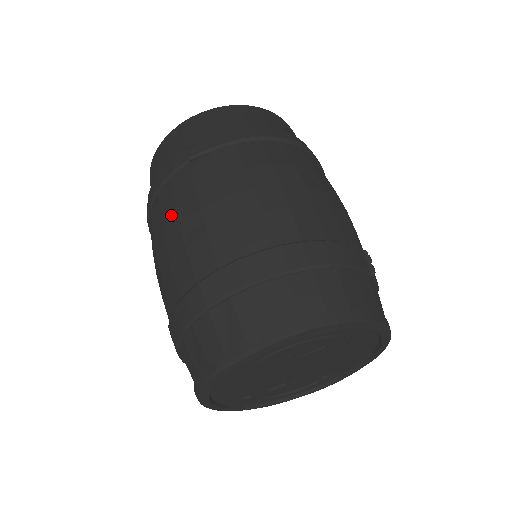
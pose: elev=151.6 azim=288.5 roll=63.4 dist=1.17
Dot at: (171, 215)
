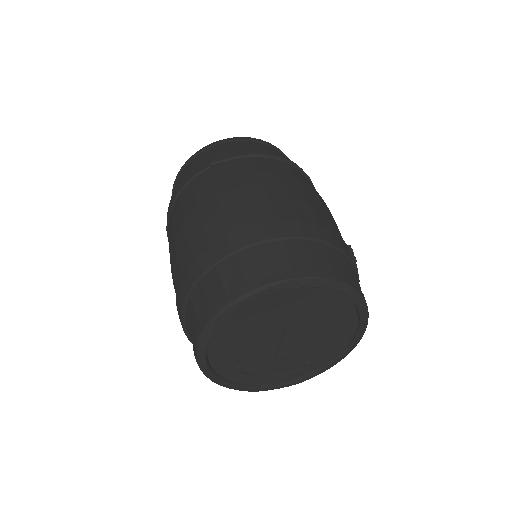
Dot at: (191, 203)
